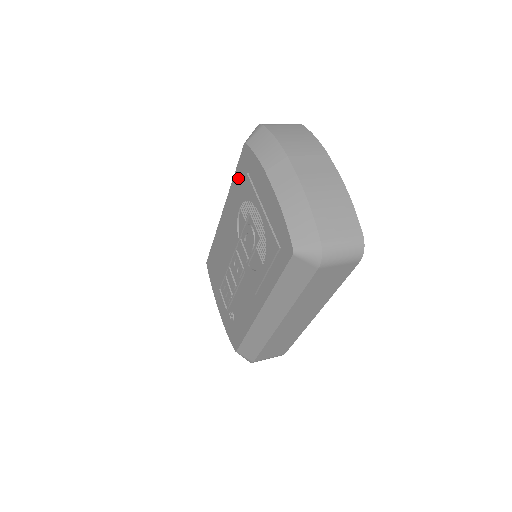
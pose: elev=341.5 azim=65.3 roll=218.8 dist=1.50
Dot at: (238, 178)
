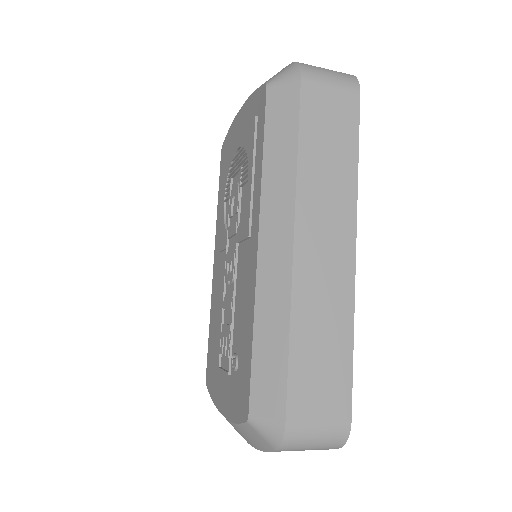
Dot at: (221, 187)
